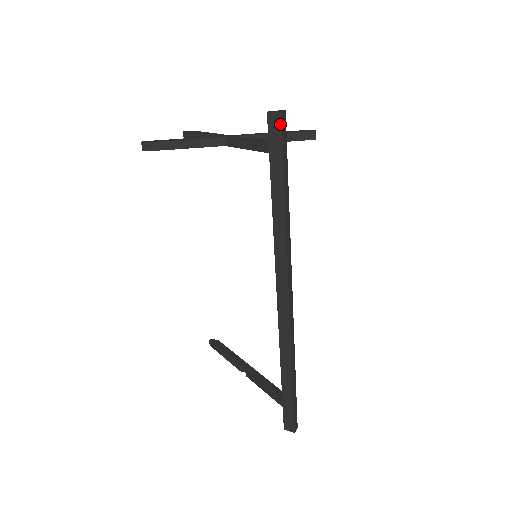
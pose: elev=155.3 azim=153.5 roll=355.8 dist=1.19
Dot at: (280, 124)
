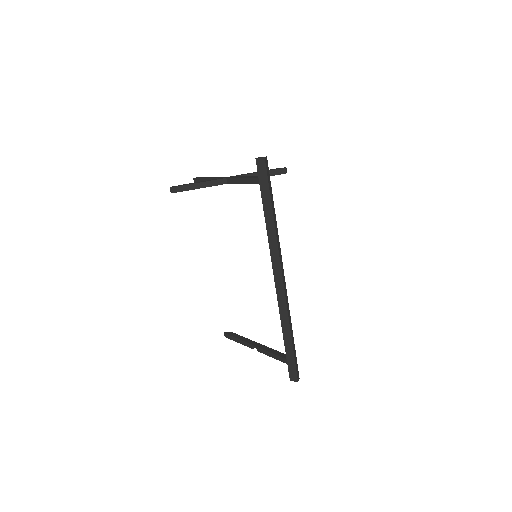
Dot at: (265, 165)
